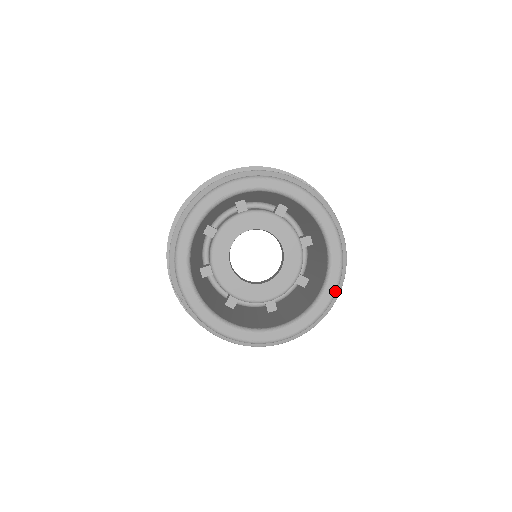
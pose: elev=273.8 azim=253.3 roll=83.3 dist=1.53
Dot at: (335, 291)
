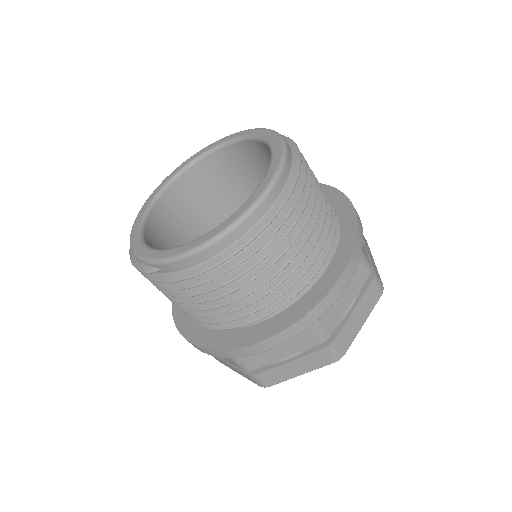
Dot at: (281, 140)
